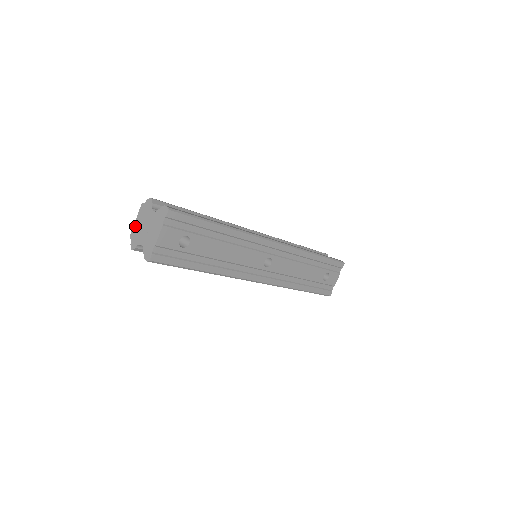
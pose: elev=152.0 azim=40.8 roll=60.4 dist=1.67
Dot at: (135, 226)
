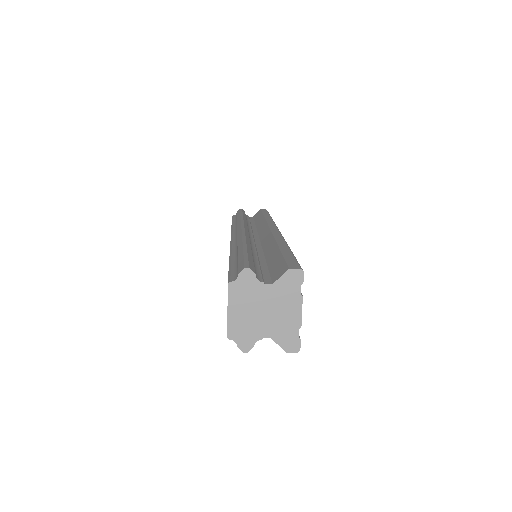
Dot at: (233, 319)
